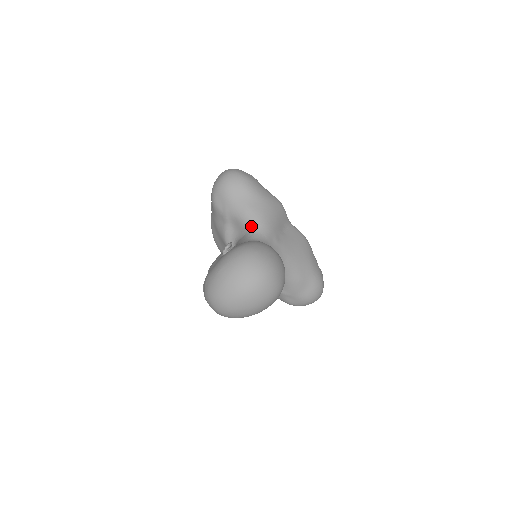
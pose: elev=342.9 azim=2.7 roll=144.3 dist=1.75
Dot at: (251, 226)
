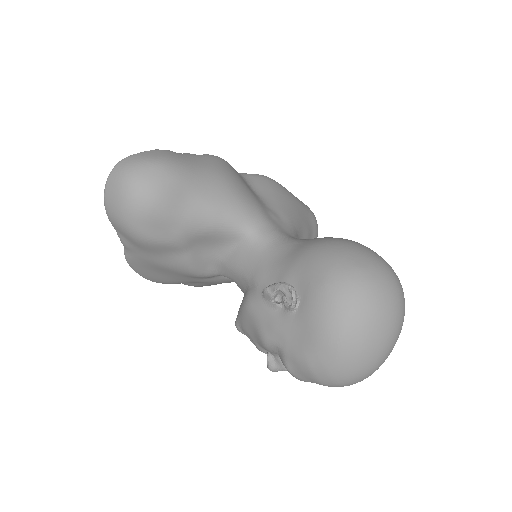
Dot at: (240, 227)
